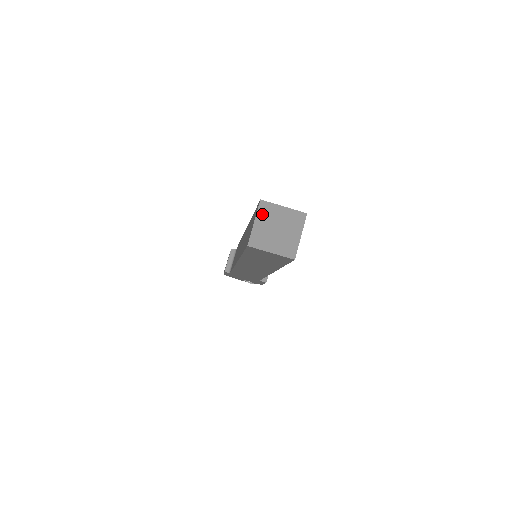
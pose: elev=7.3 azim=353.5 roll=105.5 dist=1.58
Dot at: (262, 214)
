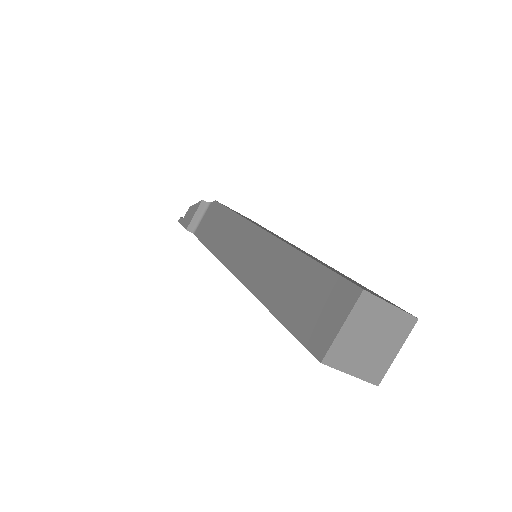
Dot at: (358, 314)
